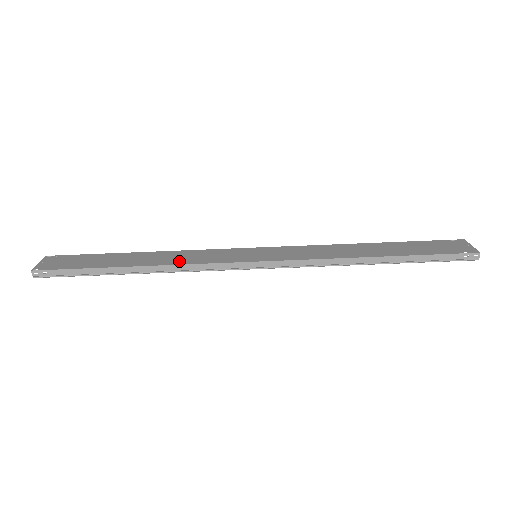
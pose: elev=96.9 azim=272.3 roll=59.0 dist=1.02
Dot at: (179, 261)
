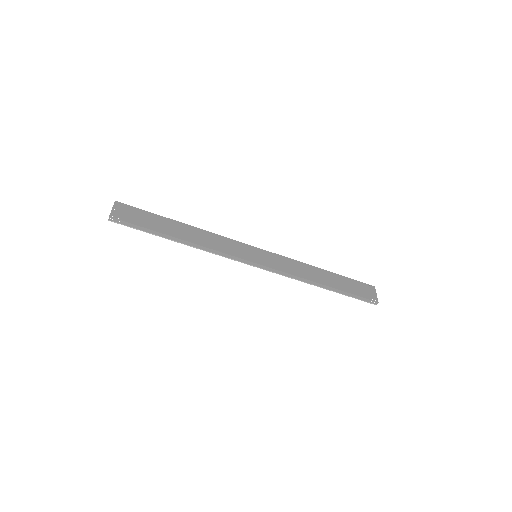
Dot at: (209, 244)
